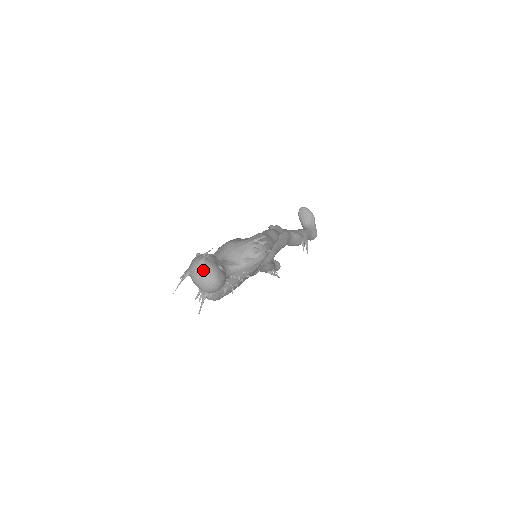
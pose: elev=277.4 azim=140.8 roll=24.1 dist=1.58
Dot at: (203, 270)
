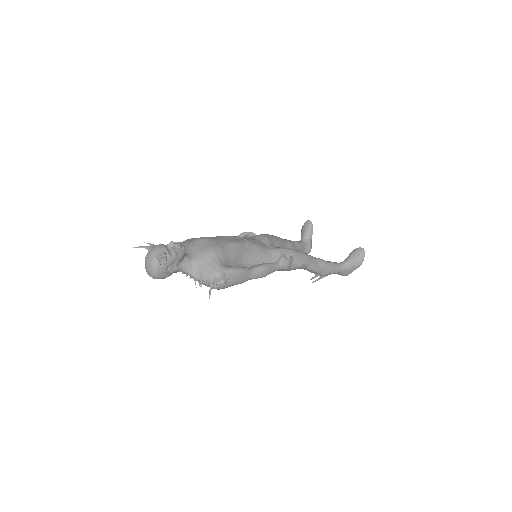
Dot at: (151, 263)
